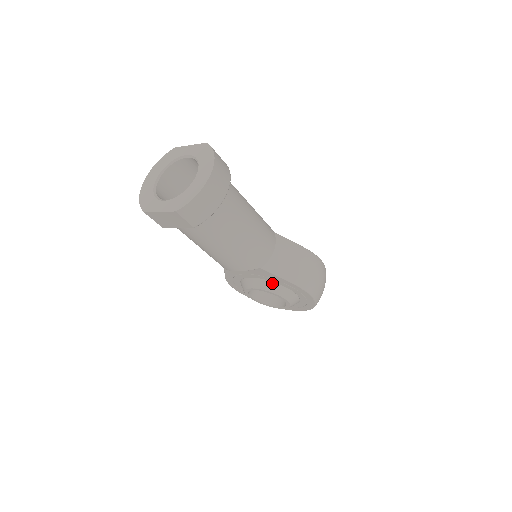
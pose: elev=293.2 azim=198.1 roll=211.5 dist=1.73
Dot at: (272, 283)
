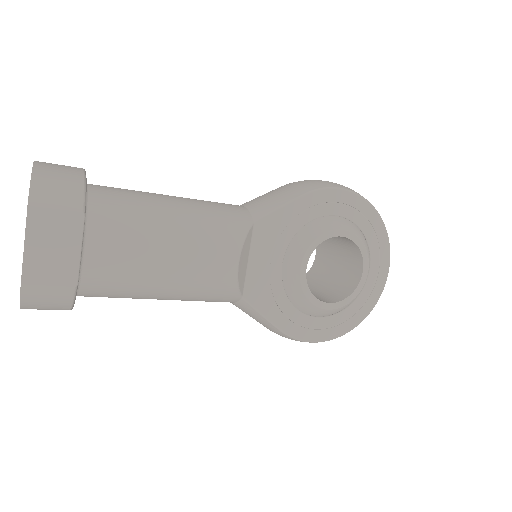
Dot at: (298, 235)
